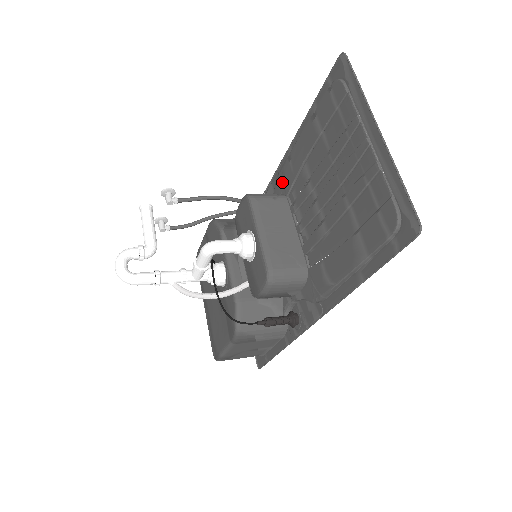
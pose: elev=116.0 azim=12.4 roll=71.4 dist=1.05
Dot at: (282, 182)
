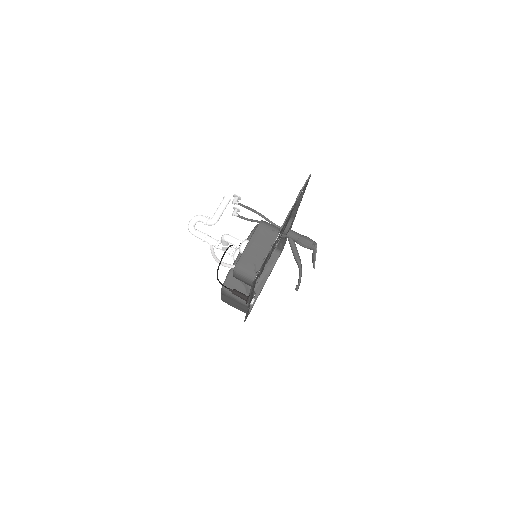
Dot at: occluded
